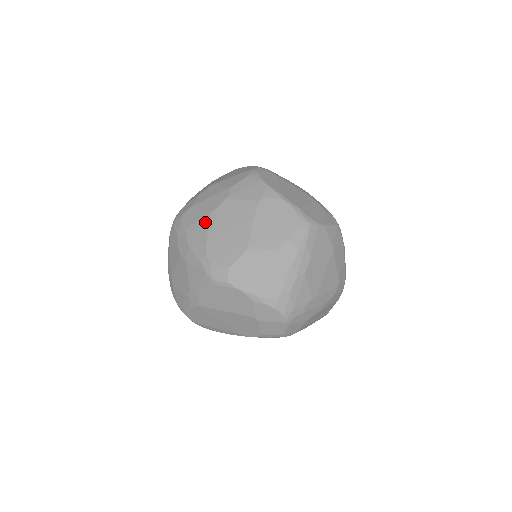
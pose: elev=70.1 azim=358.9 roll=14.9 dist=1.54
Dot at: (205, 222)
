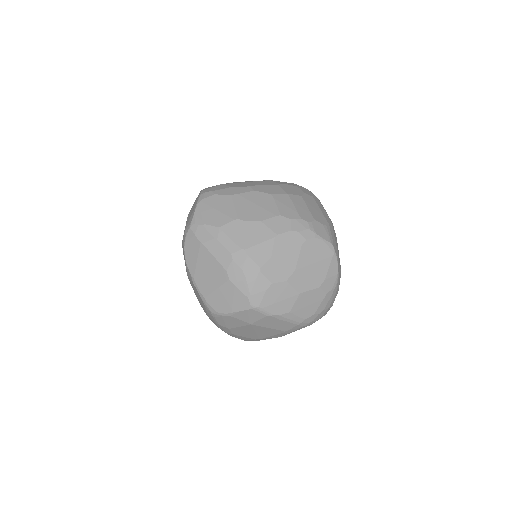
Dot at: occluded
